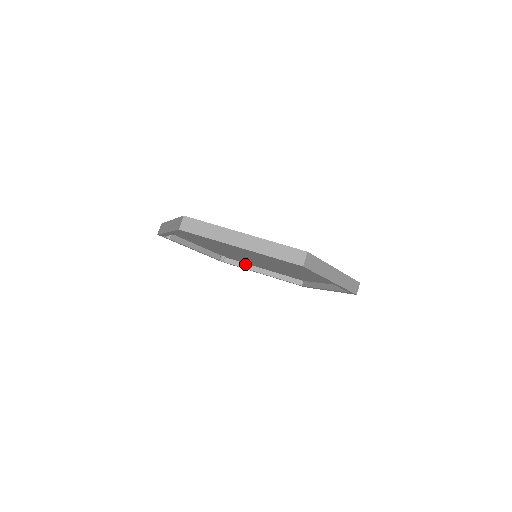
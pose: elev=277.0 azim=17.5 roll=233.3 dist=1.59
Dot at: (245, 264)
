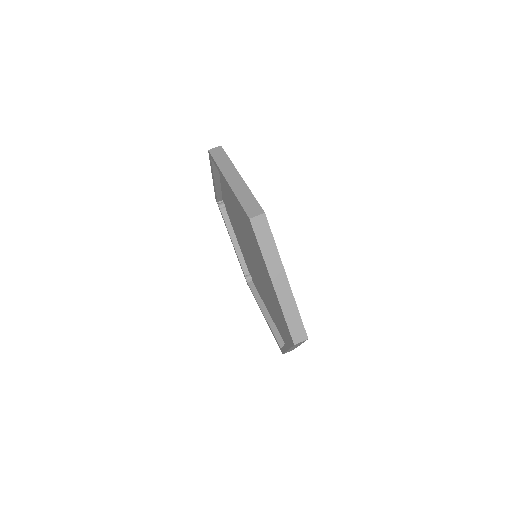
Dot at: (259, 296)
